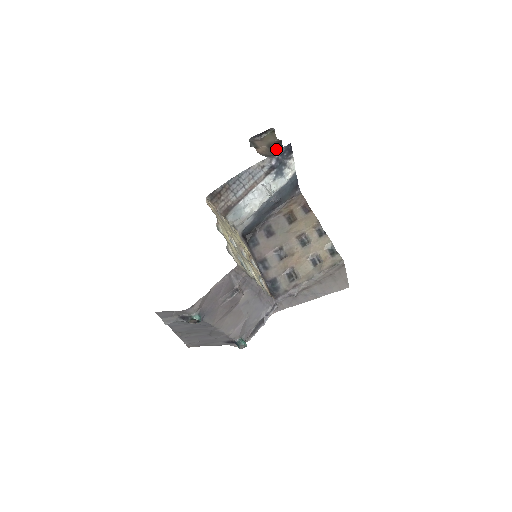
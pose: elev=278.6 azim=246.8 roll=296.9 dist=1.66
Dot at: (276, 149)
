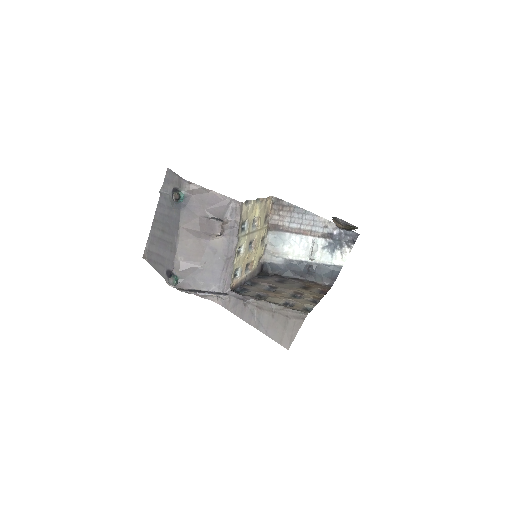
Dot at: (346, 229)
